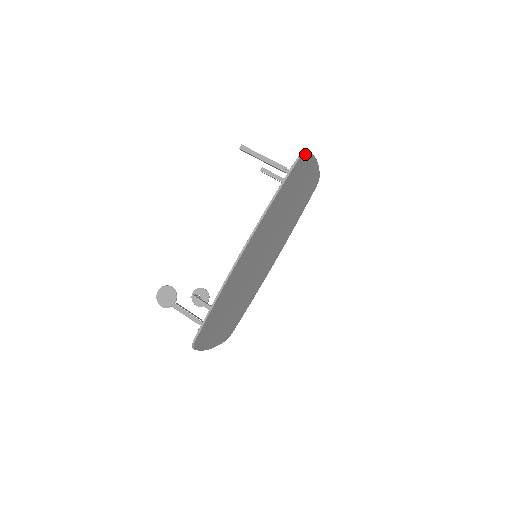
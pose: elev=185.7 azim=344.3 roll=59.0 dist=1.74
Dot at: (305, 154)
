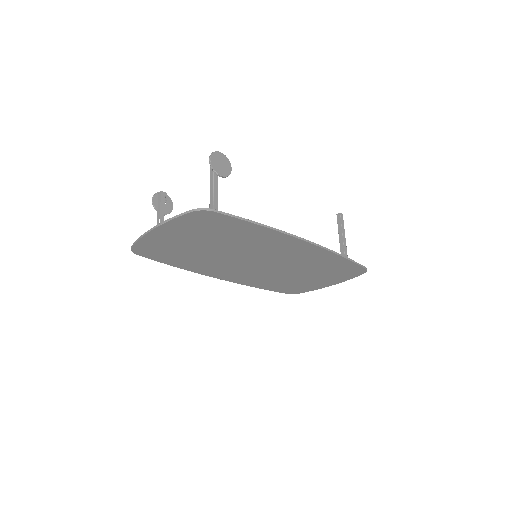
Dot at: (362, 273)
